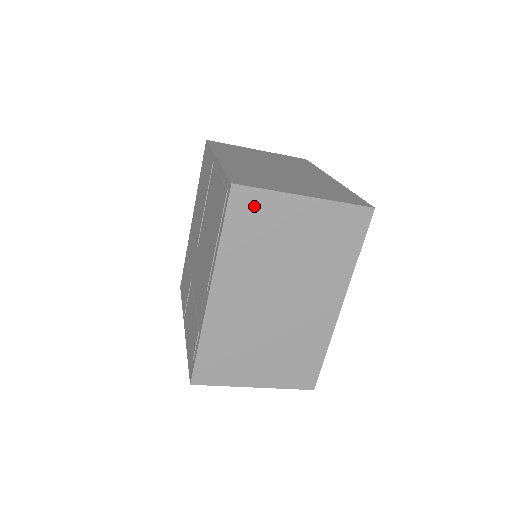
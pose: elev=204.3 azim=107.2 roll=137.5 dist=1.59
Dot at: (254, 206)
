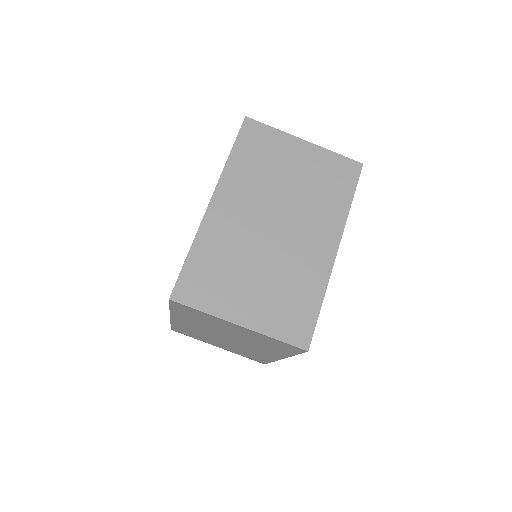
Dot at: (261, 137)
